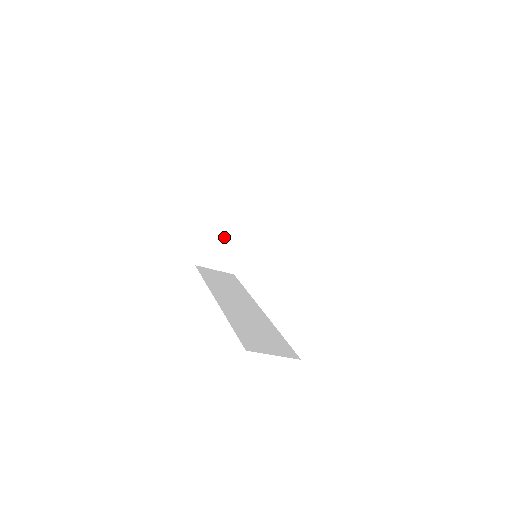
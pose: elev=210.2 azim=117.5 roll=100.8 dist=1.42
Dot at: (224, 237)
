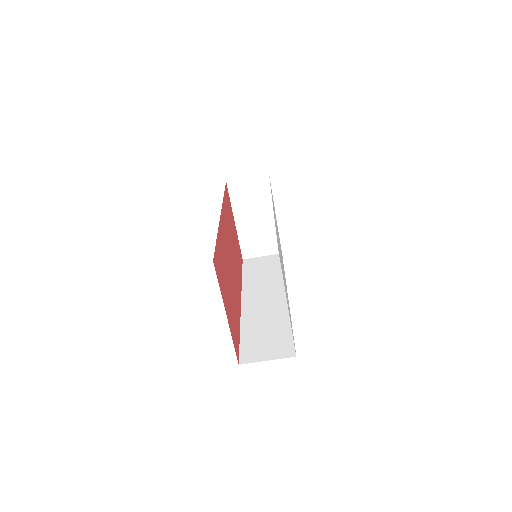
Dot at: (255, 227)
